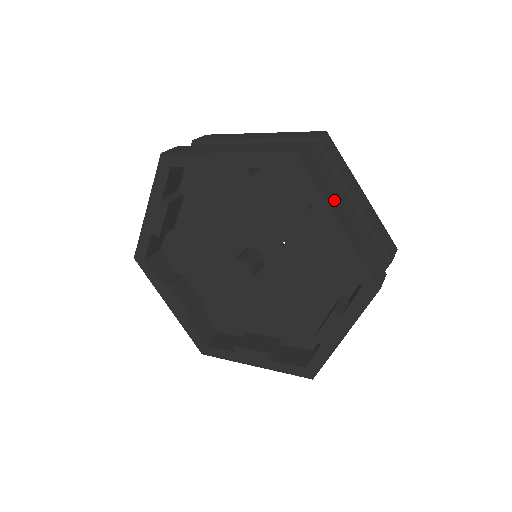
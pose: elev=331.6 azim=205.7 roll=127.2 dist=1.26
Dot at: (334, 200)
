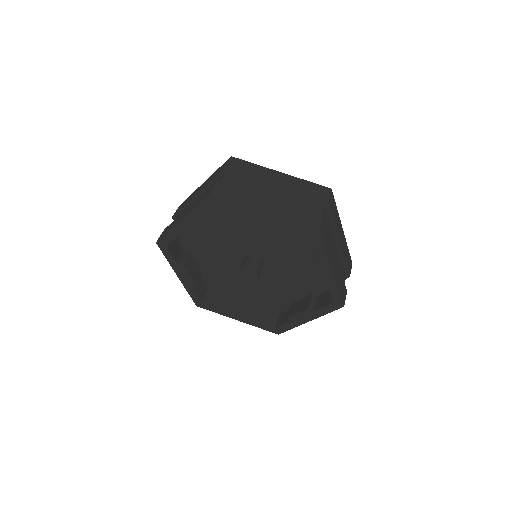
Dot at: (332, 254)
